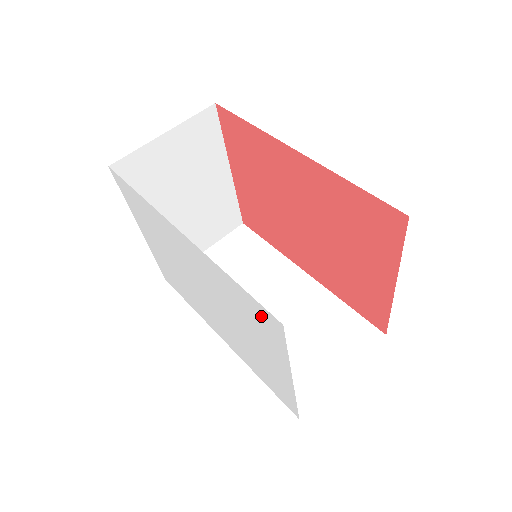
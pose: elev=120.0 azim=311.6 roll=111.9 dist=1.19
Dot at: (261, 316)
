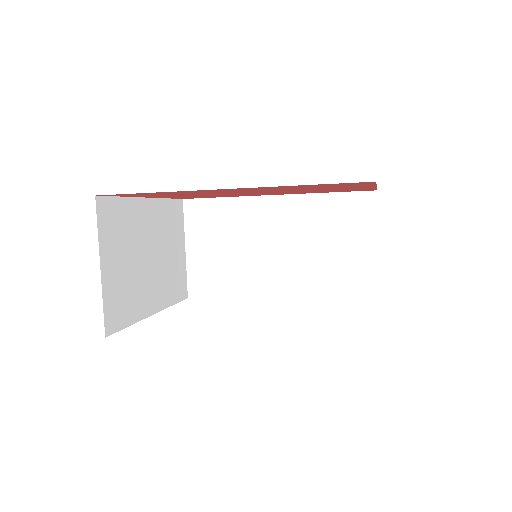
Dot at: occluded
